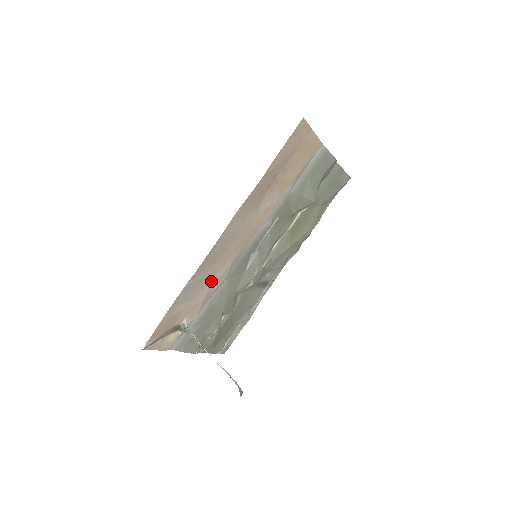
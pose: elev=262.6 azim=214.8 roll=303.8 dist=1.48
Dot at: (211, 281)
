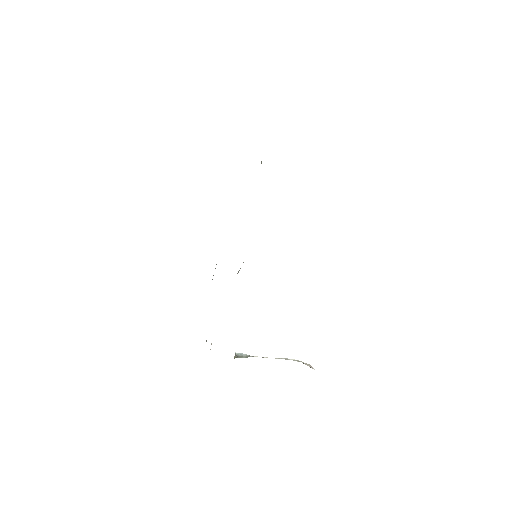
Dot at: occluded
